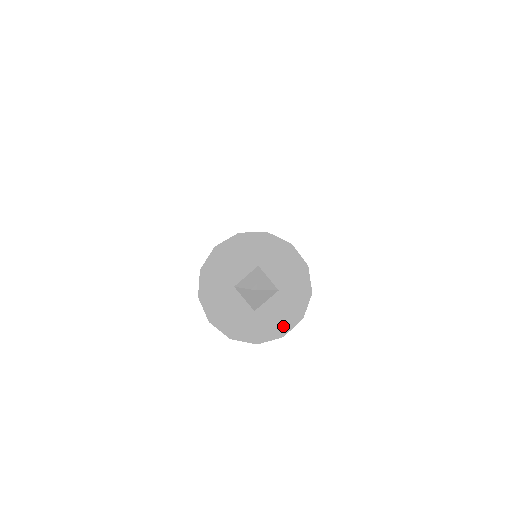
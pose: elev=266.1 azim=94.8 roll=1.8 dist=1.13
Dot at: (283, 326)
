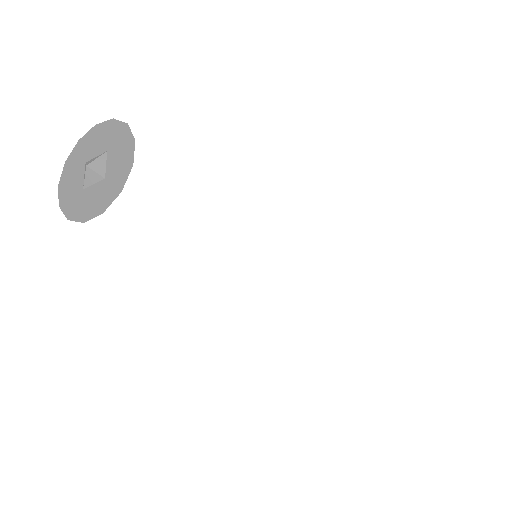
Dot at: (89, 213)
